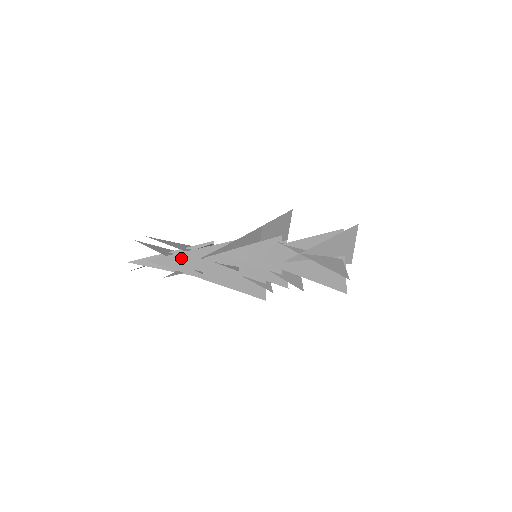
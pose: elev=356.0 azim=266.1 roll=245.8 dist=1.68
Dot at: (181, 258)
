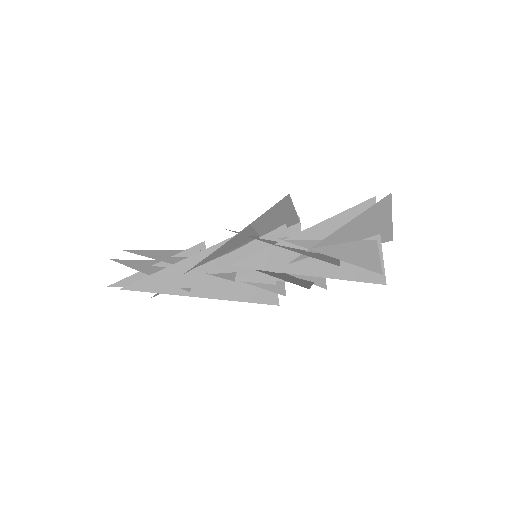
Dot at: (161, 277)
